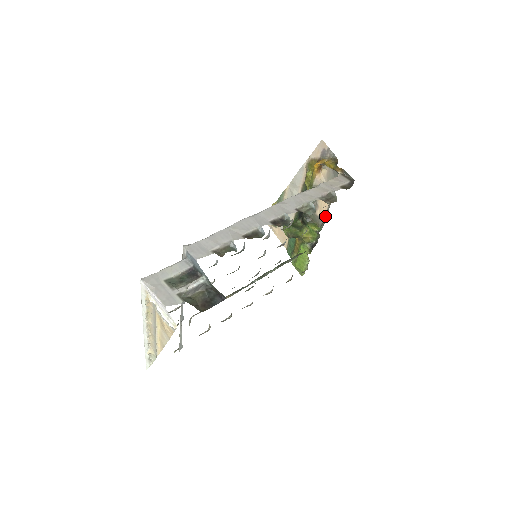
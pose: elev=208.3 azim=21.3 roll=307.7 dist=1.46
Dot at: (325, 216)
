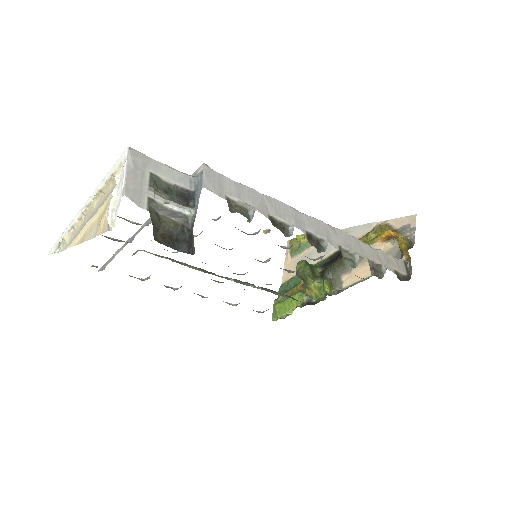
Dot at: (348, 286)
